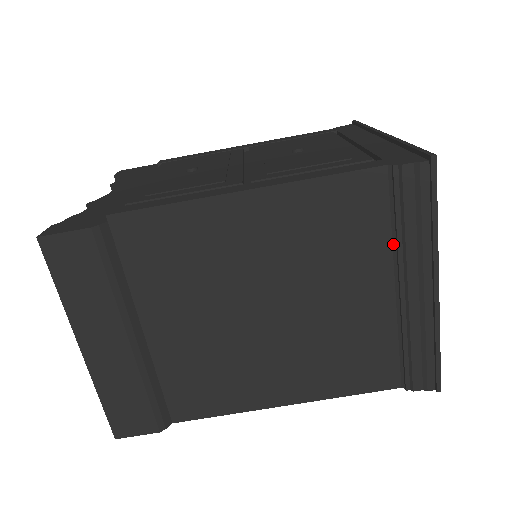
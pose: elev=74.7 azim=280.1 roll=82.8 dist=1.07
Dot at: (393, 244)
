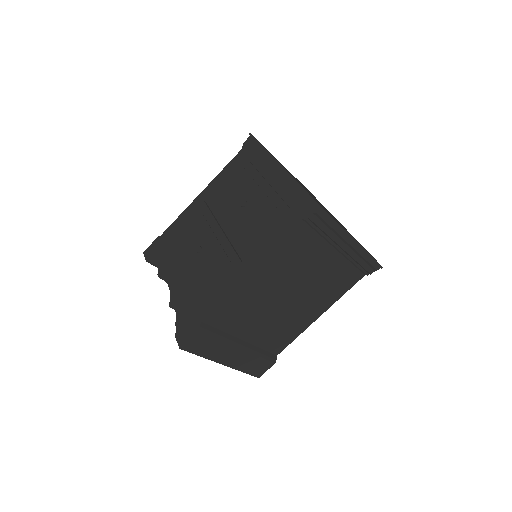
Dot at: (324, 239)
